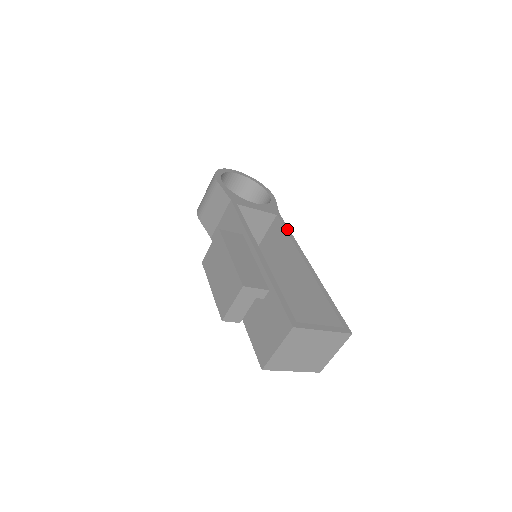
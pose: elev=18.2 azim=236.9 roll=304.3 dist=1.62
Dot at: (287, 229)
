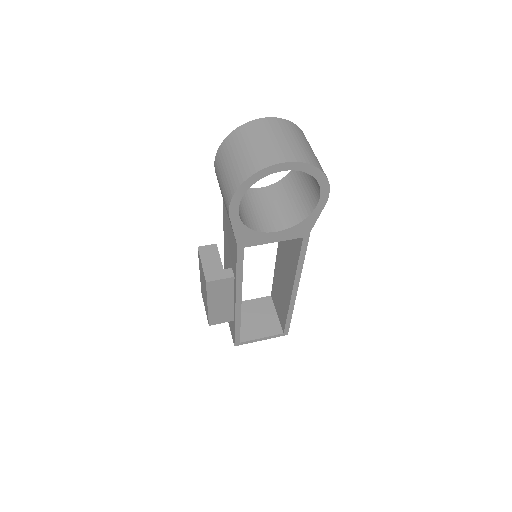
Dot at: (302, 256)
